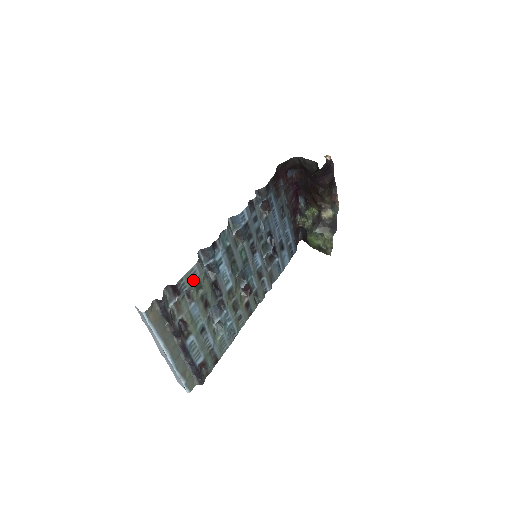
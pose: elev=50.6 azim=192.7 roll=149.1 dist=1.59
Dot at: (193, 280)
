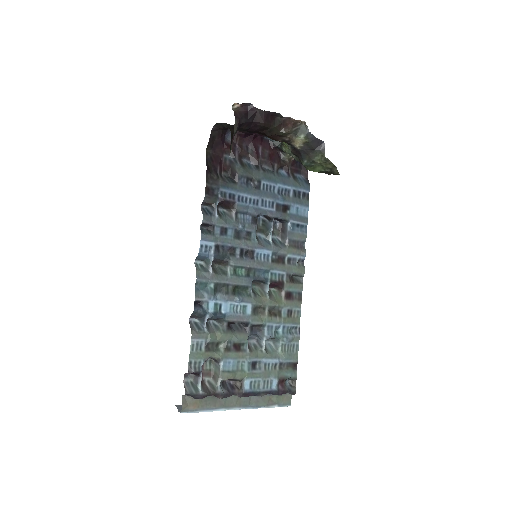
Dot at: (203, 350)
